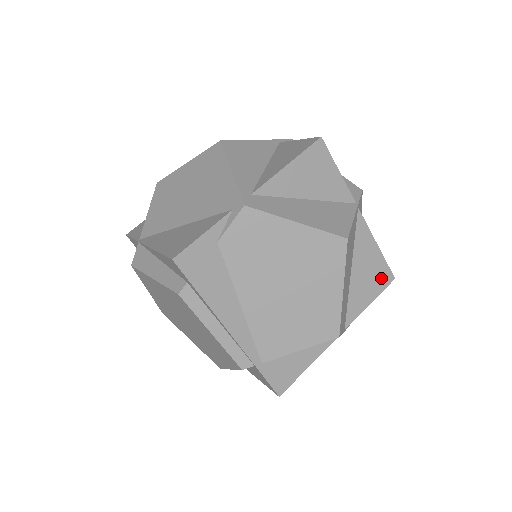
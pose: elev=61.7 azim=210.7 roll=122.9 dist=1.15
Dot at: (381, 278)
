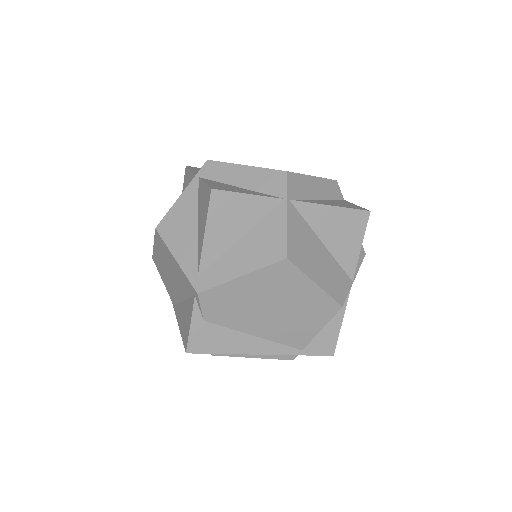
Dot at: (356, 223)
